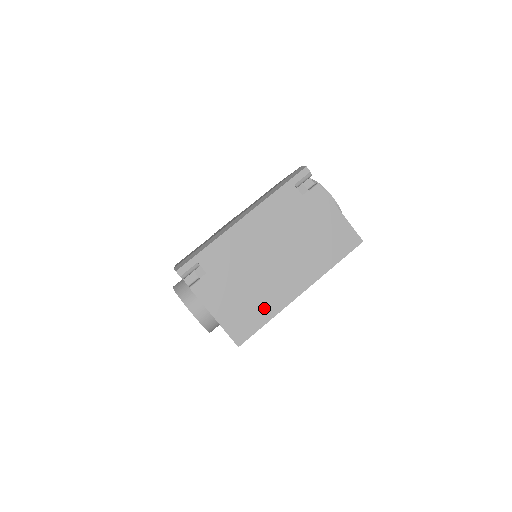
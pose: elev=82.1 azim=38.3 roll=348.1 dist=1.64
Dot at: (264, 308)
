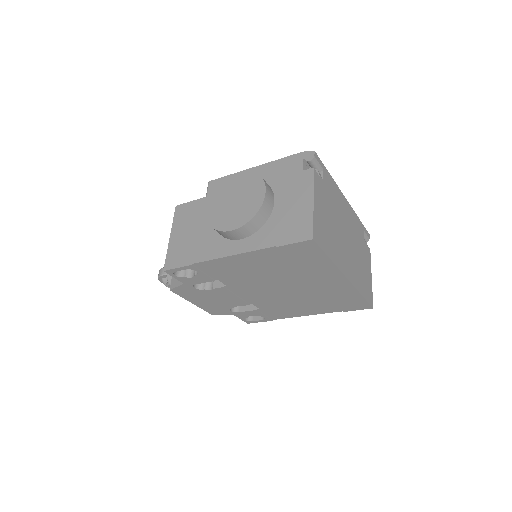
Dot at: (332, 249)
